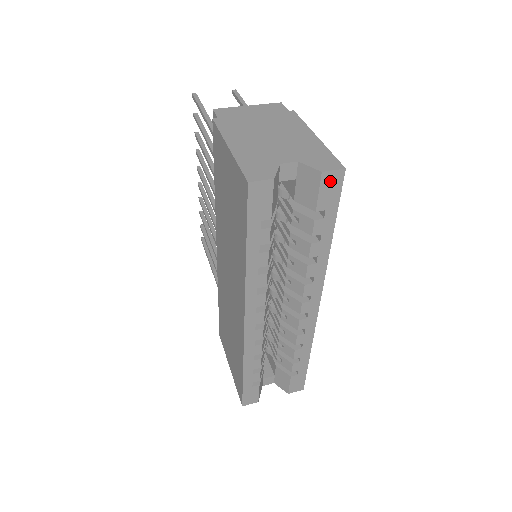
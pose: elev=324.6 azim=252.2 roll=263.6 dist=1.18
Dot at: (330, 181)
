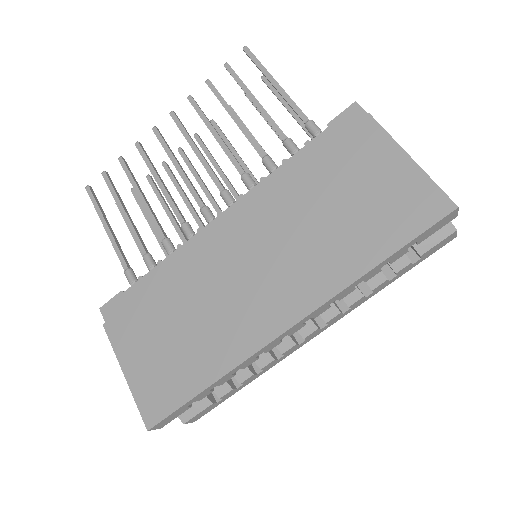
Dot at: (447, 239)
